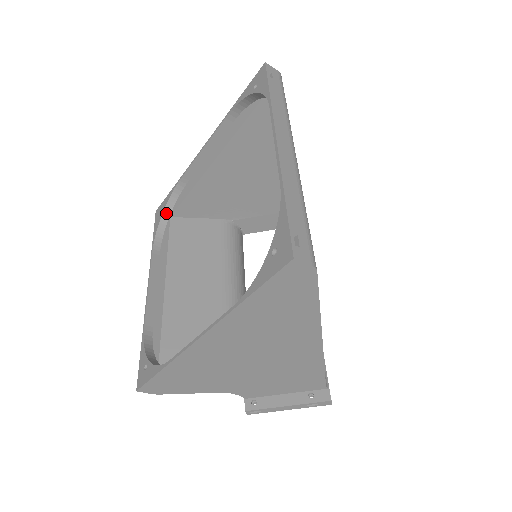
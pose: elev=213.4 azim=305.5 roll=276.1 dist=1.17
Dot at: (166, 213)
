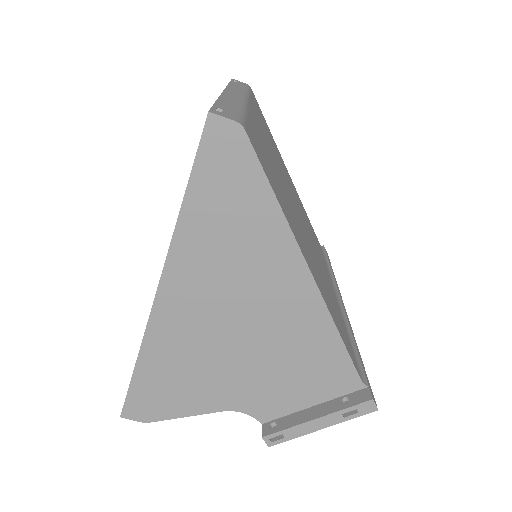
Dot at: occluded
